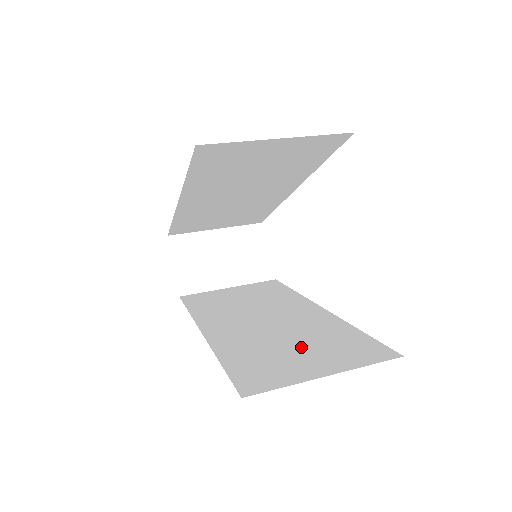
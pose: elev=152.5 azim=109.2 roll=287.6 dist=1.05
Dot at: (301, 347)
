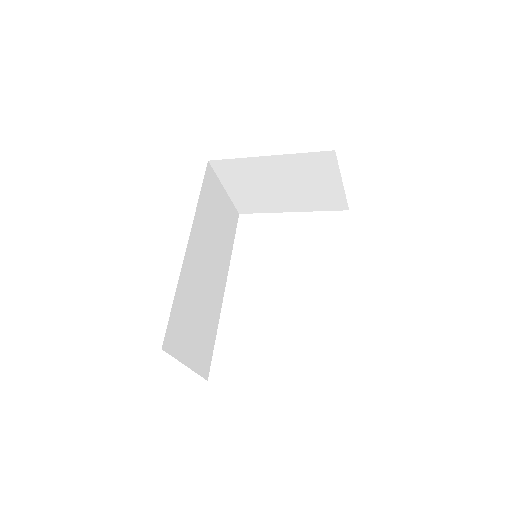
Dot at: occluded
